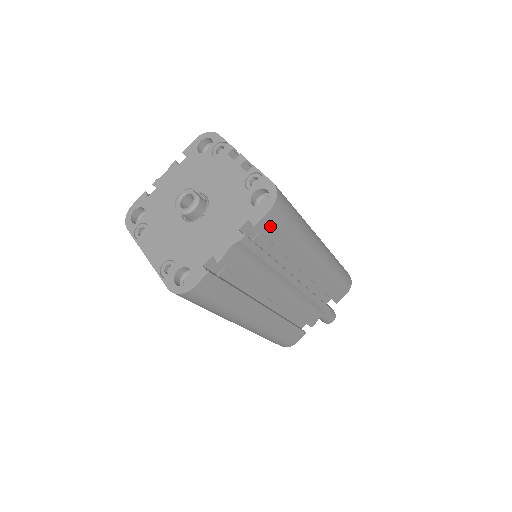
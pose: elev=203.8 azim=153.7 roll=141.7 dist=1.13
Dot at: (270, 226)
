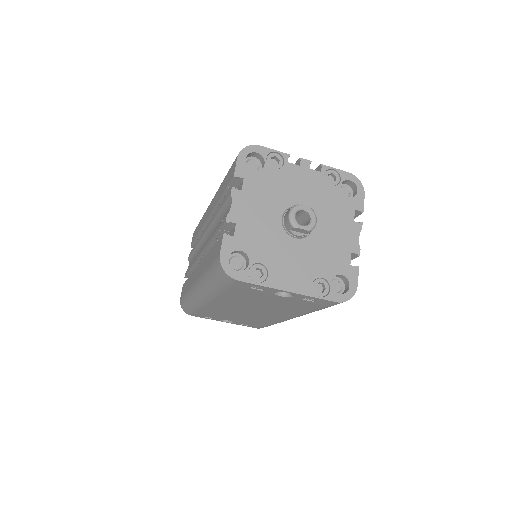
Dot at: occluded
